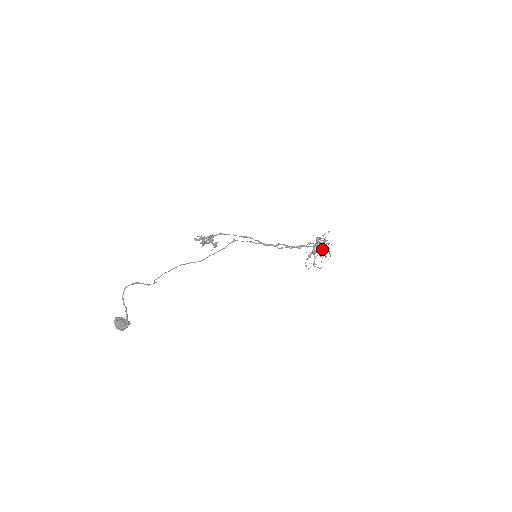
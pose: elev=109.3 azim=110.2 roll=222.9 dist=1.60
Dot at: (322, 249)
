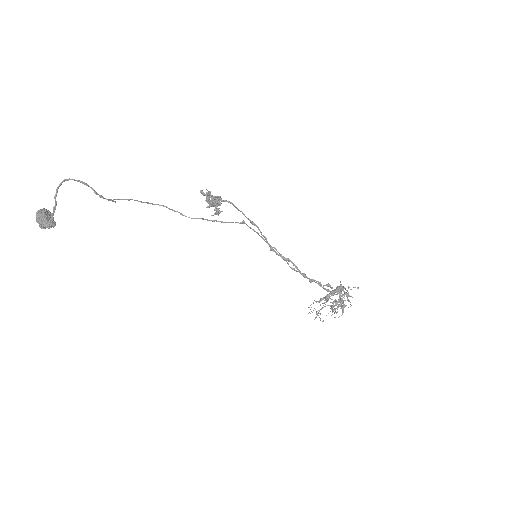
Dot at: occluded
